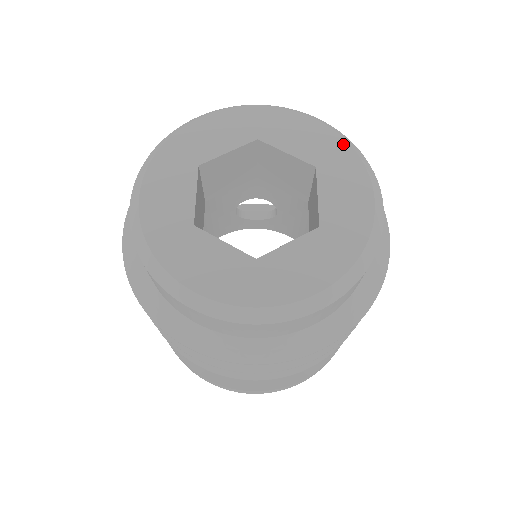
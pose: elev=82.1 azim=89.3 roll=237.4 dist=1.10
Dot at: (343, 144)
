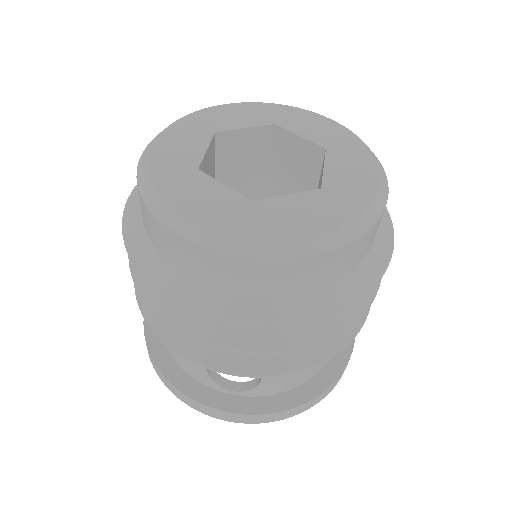
Dot at: (355, 138)
